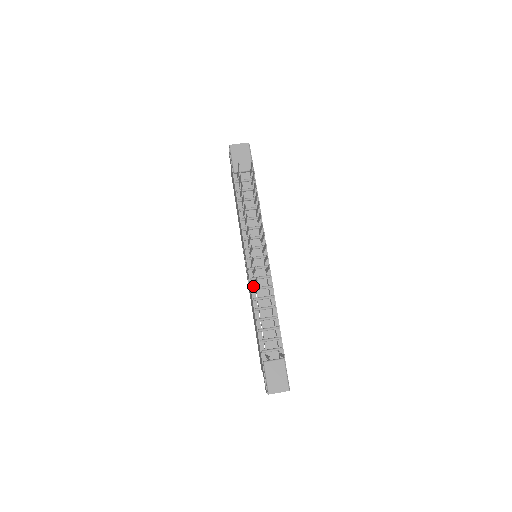
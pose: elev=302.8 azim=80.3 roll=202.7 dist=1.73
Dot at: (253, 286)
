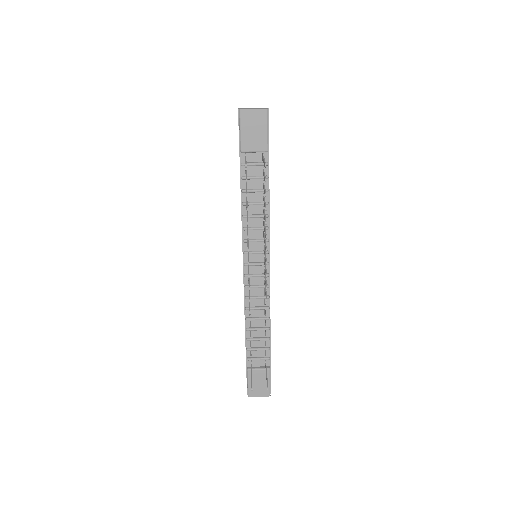
Dot at: (247, 294)
